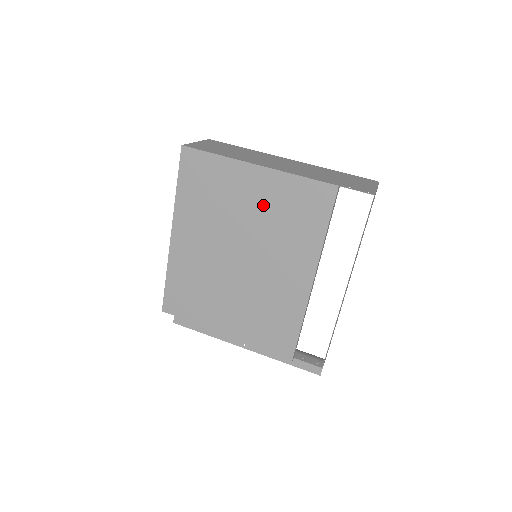
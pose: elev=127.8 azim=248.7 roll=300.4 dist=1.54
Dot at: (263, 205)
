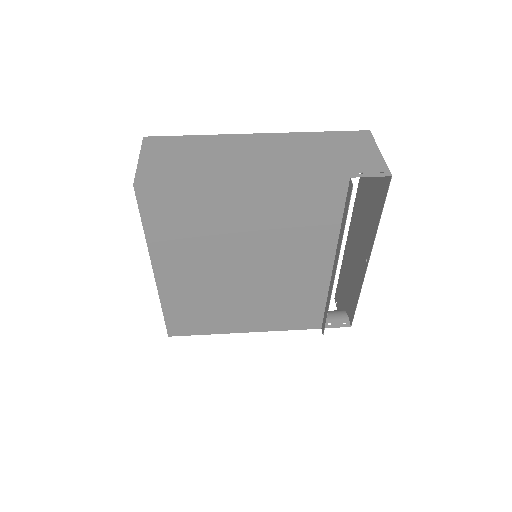
Dot at: (260, 218)
